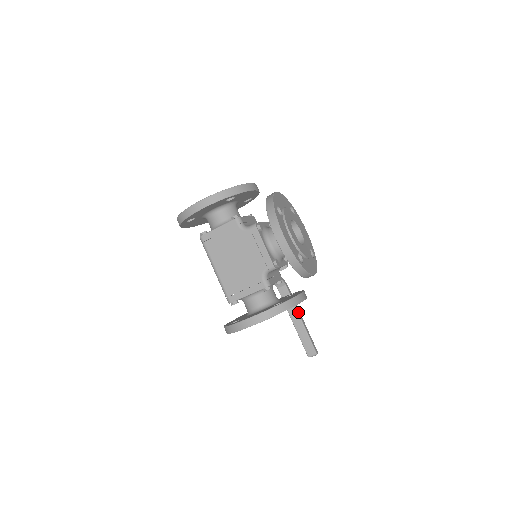
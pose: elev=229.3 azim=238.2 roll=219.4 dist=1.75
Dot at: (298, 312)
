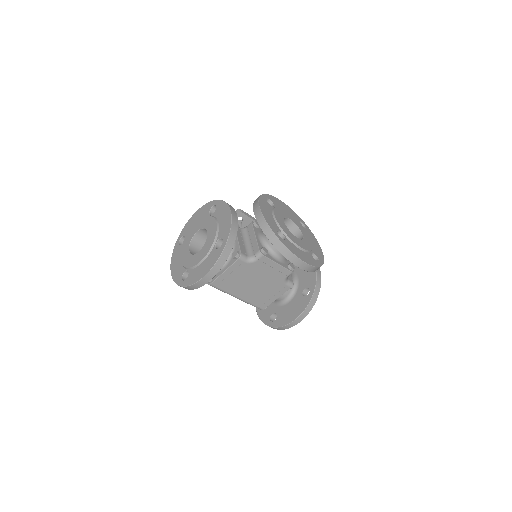
Dot at: occluded
